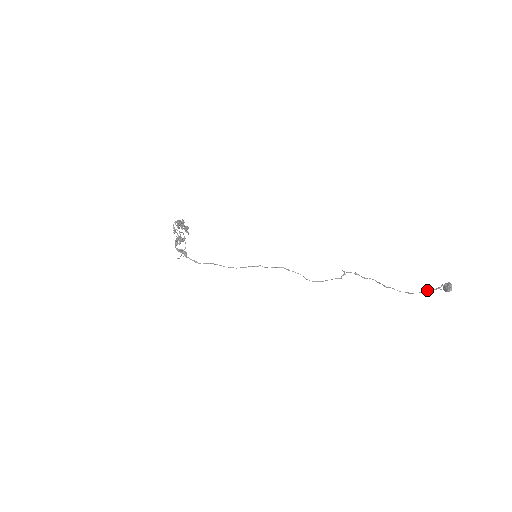
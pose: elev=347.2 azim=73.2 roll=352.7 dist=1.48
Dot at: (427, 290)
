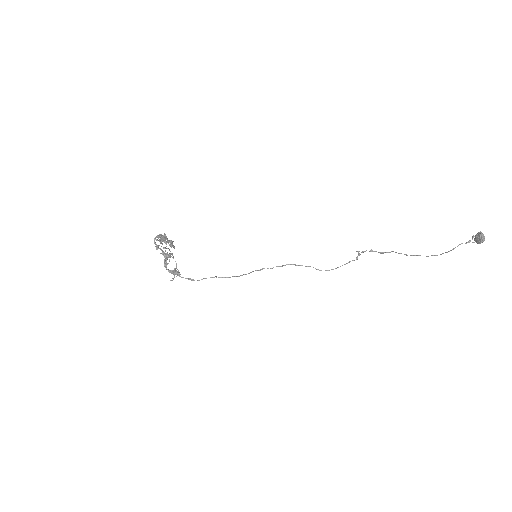
Dot at: (457, 246)
